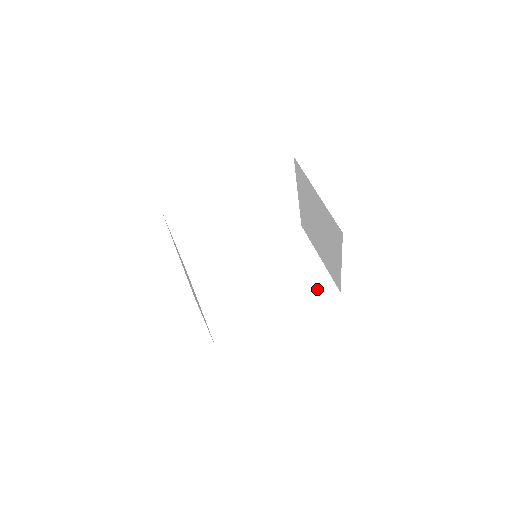
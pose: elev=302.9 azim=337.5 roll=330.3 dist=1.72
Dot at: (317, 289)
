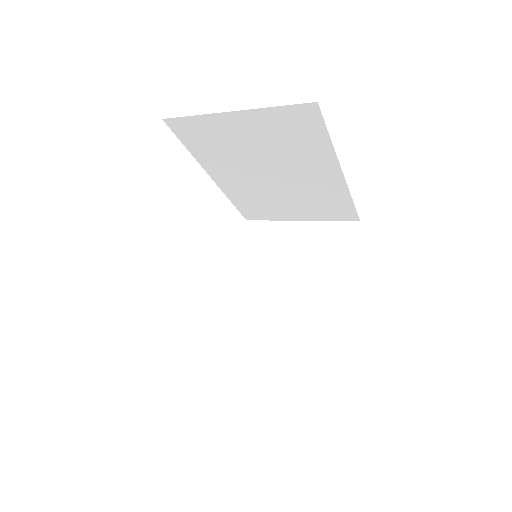
Dot at: occluded
